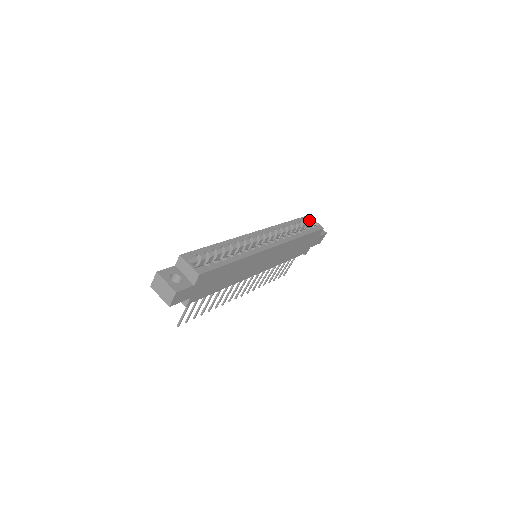
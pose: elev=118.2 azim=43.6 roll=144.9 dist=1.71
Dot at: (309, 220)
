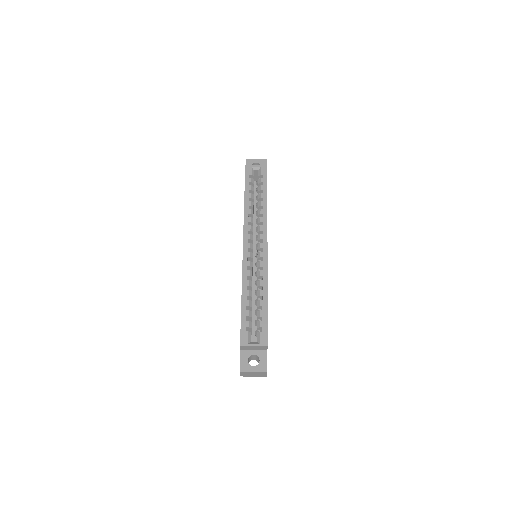
Dot at: (251, 172)
